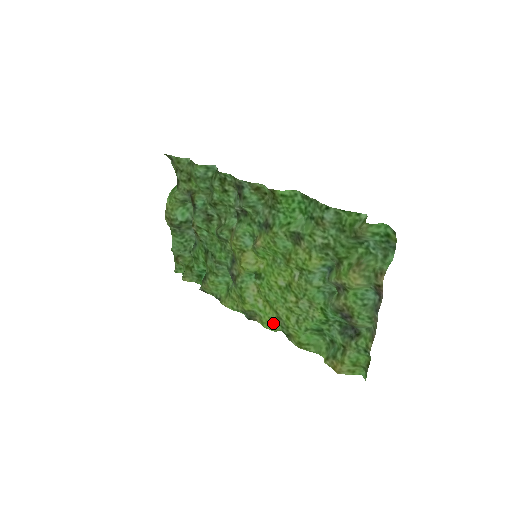
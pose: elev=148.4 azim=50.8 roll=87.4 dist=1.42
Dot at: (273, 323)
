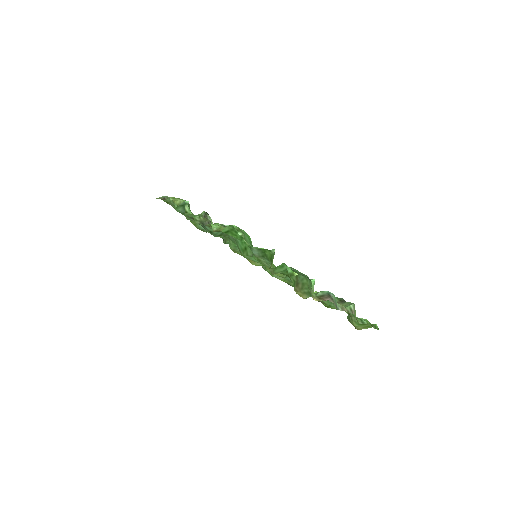
Dot at: occluded
